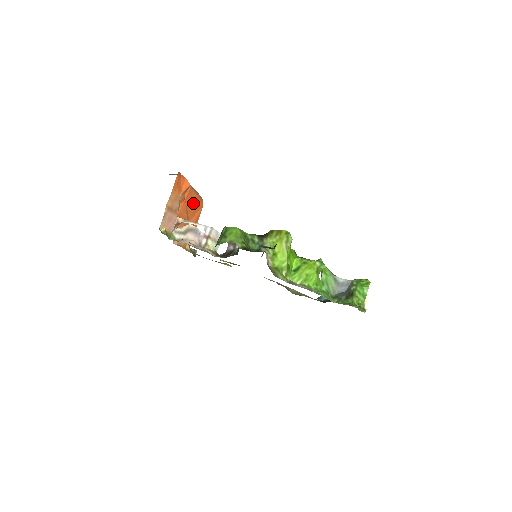
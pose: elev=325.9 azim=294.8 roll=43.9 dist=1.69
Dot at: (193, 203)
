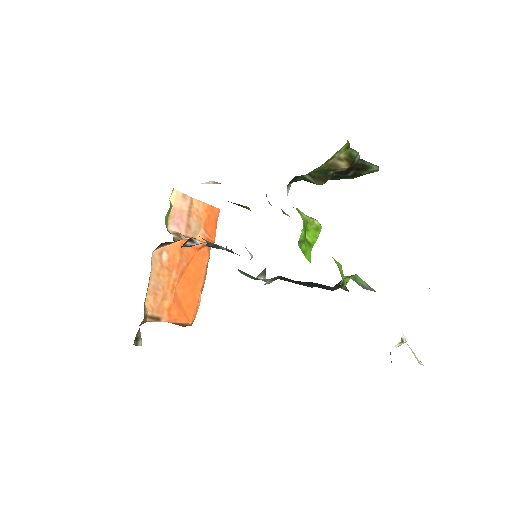
Dot at: (193, 282)
